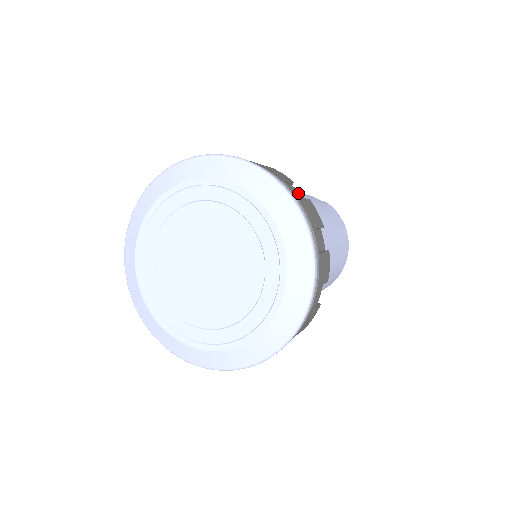
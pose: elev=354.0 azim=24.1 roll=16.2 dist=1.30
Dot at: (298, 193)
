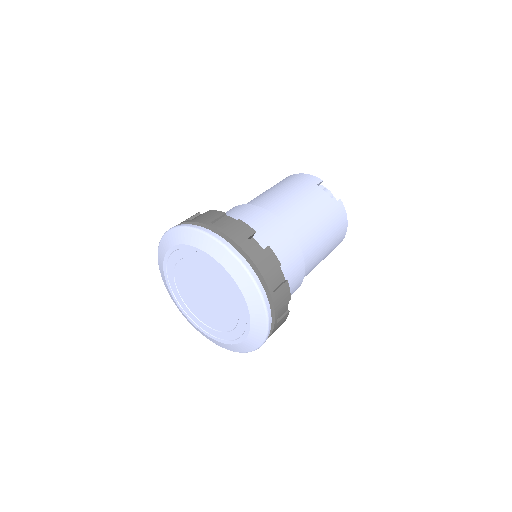
Dot at: (280, 275)
